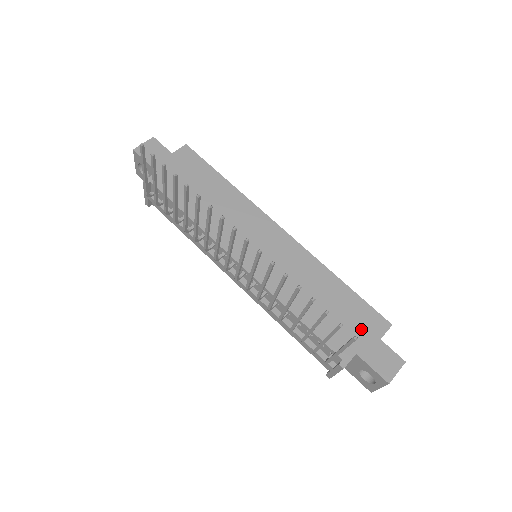
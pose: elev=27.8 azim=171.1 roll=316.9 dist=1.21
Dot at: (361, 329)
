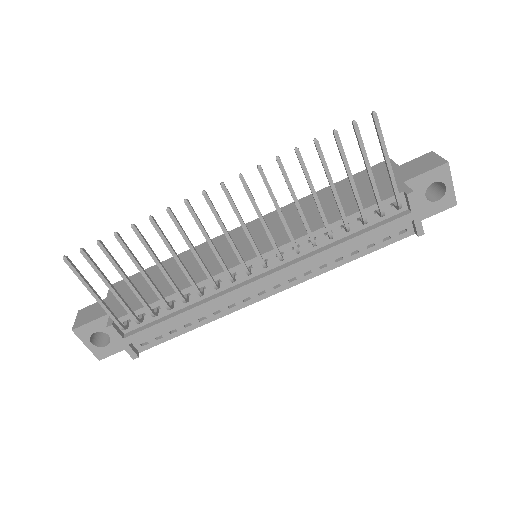
Dot at: (380, 178)
